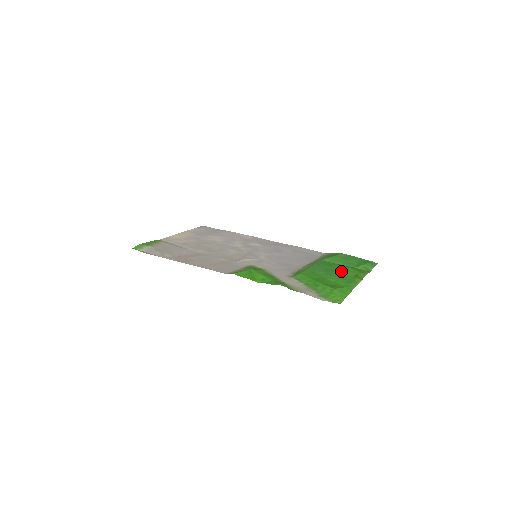
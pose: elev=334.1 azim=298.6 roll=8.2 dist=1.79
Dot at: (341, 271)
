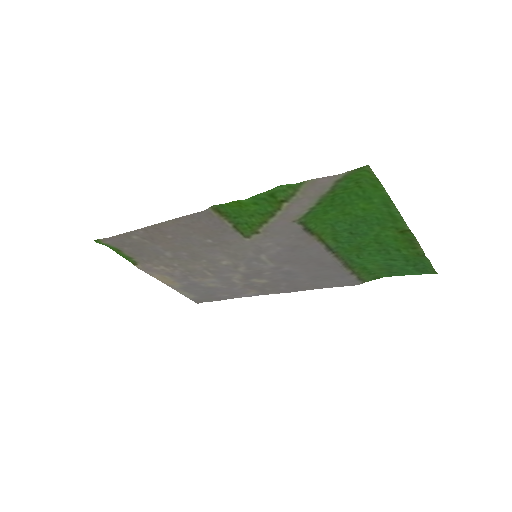
Dot at: (377, 234)
